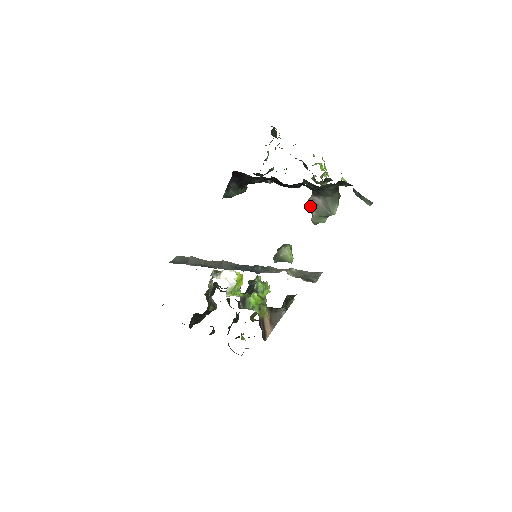
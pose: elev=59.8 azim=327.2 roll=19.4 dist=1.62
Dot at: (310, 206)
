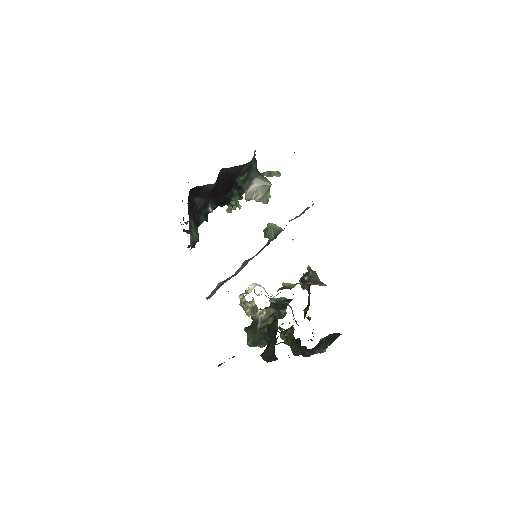
Dot at: (252, 198)
